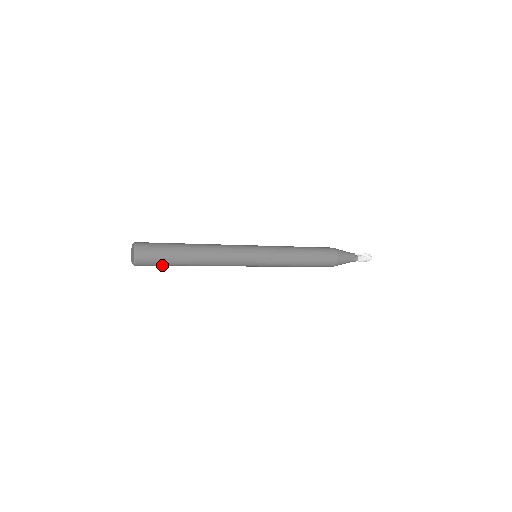
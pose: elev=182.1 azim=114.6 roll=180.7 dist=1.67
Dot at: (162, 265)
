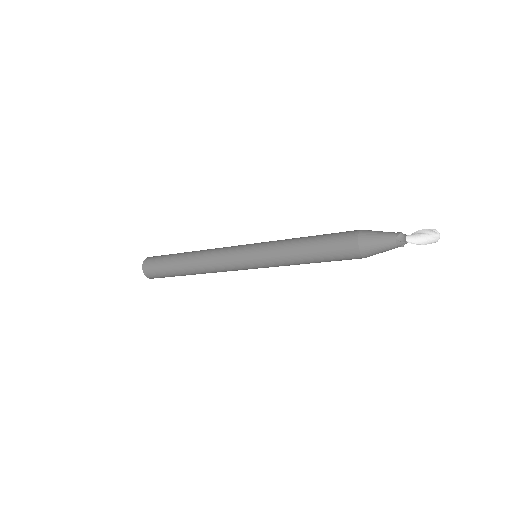
Dot at: (165, 274)
